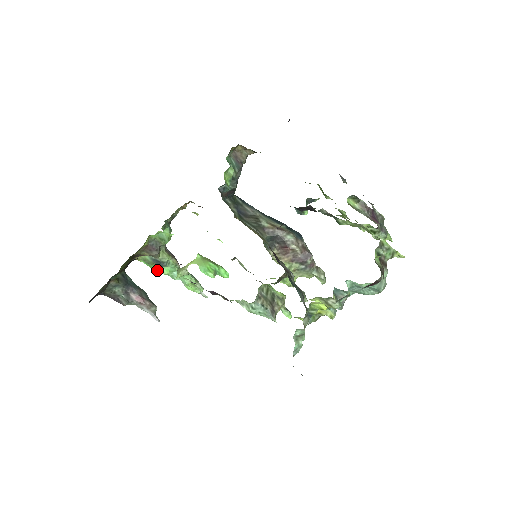
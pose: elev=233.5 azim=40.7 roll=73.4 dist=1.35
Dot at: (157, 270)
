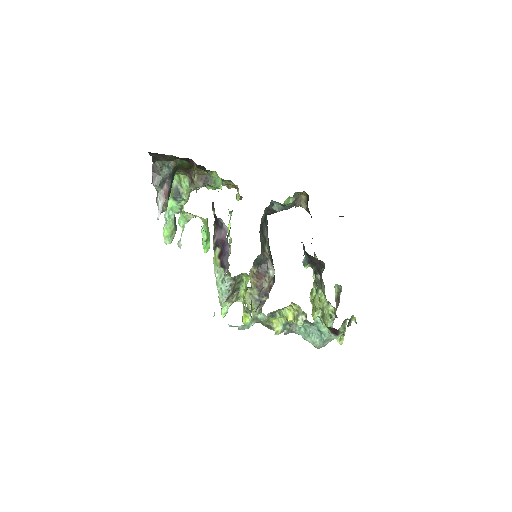
Dot at: occluded
